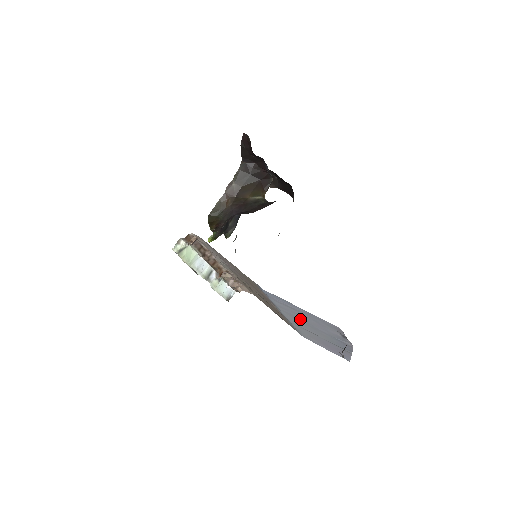
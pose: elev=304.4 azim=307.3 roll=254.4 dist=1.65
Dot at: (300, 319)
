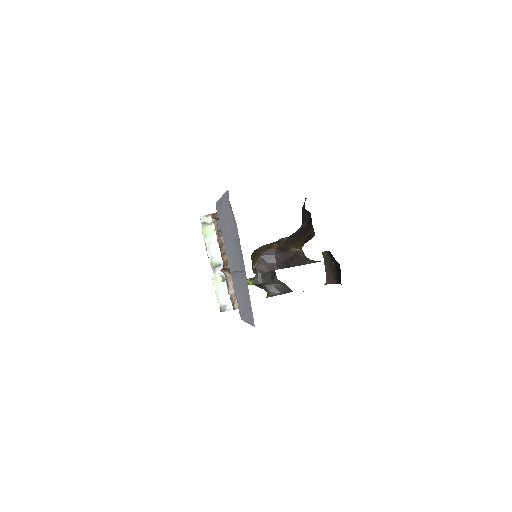
Dot at: (228, 239)
